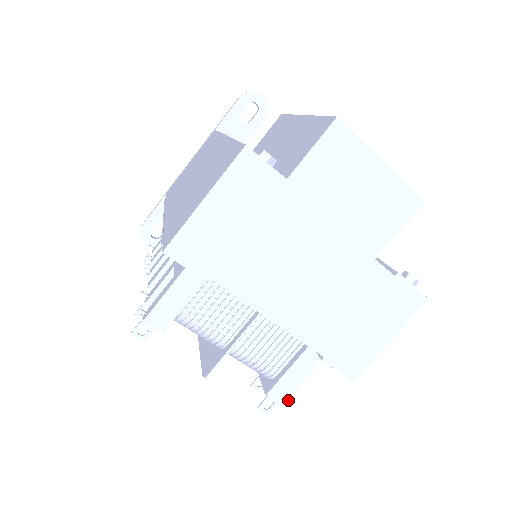
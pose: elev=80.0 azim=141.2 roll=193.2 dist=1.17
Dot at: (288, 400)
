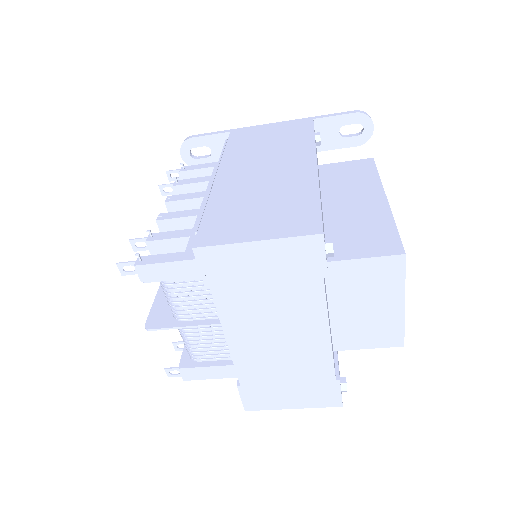
Dot at: occluded
